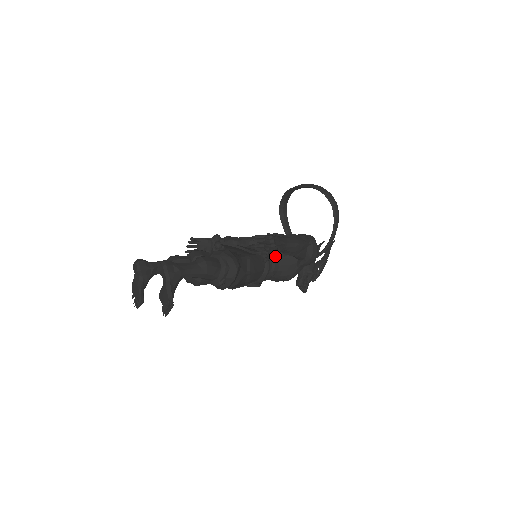
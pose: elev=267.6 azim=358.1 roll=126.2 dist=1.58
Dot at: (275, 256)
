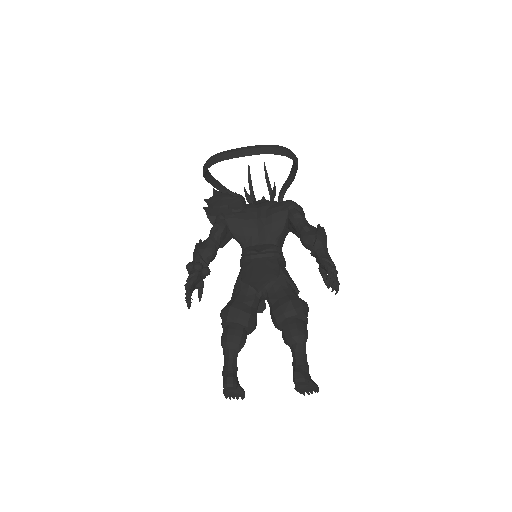
Dot at: (279, 246)
